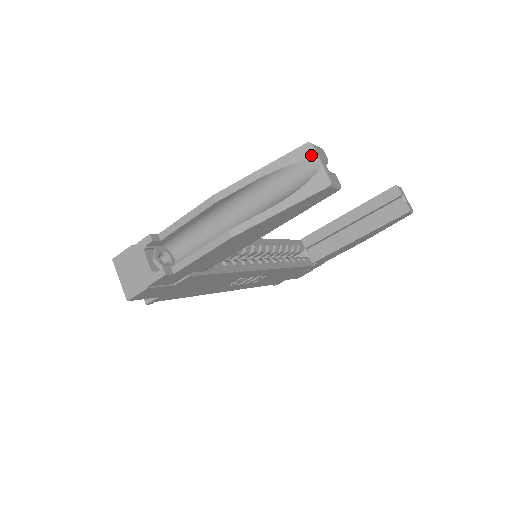
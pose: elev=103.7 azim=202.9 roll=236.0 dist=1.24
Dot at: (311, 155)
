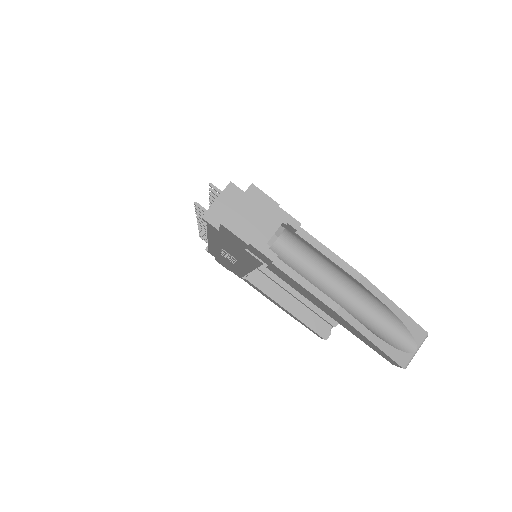
Dot at: (420, 341)
